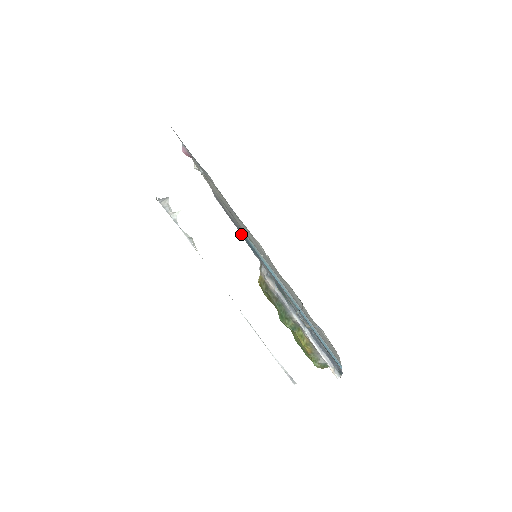
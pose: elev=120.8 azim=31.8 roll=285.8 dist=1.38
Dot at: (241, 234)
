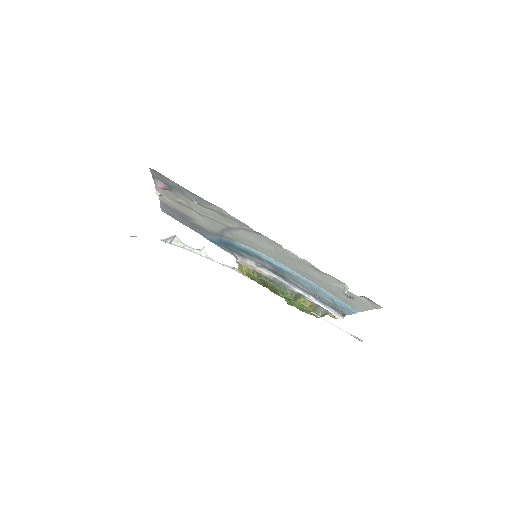
Dot at: (203, 236)
